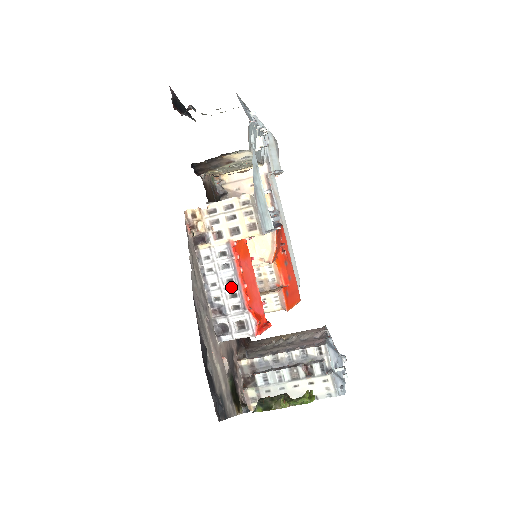
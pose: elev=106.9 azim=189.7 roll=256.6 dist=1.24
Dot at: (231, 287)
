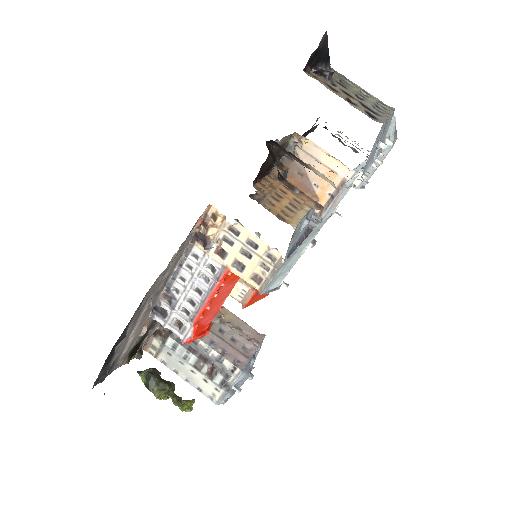
Dot at: (195, 296)
